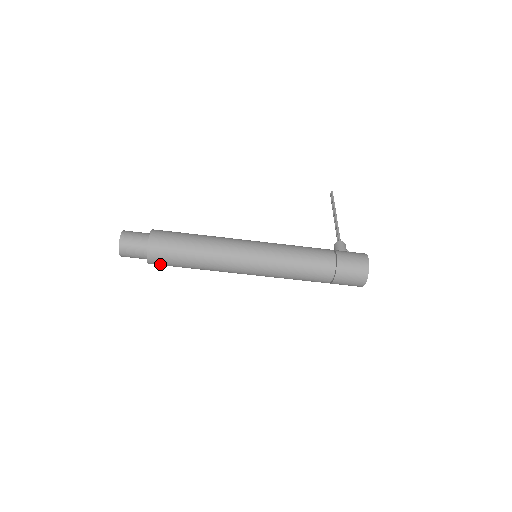
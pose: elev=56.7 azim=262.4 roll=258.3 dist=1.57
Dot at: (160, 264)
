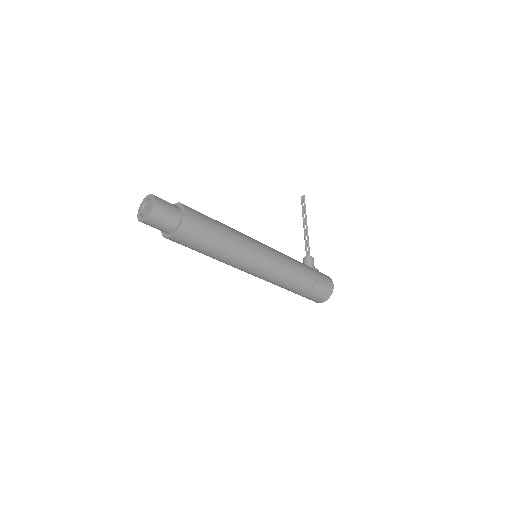
Dot at: (177, 242)
